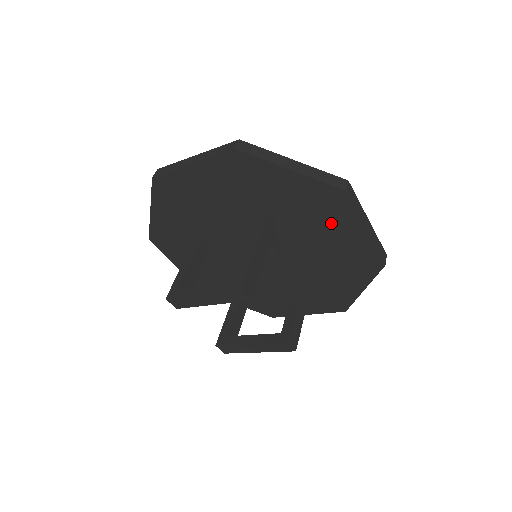
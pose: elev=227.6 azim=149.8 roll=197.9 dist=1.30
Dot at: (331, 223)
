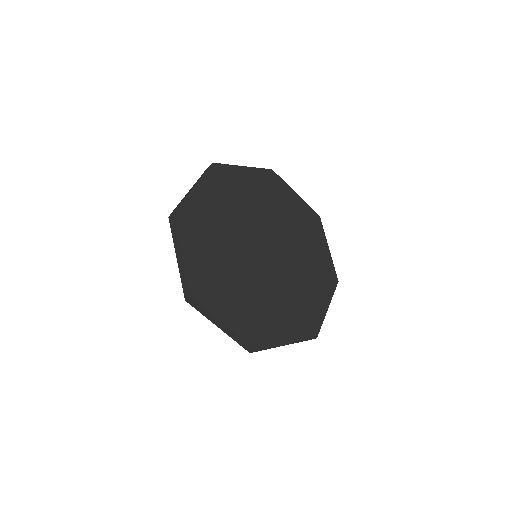
Dot at: occluded
